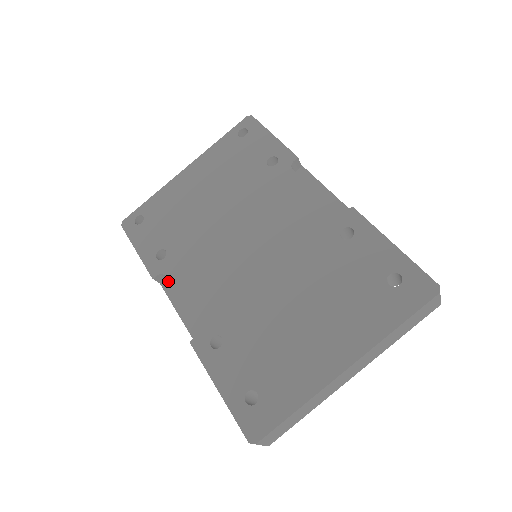
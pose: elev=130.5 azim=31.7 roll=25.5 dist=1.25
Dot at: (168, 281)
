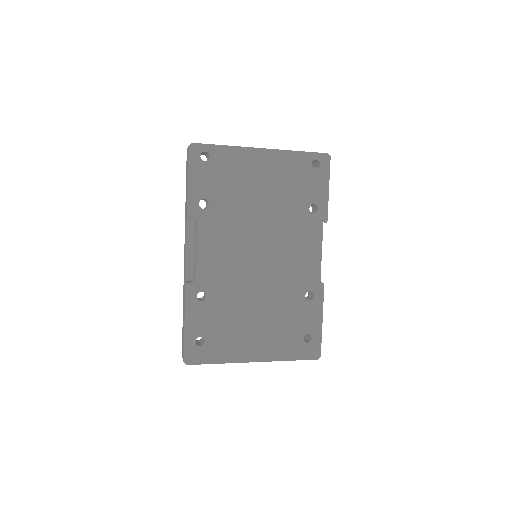
Dot at: (197, 229)
